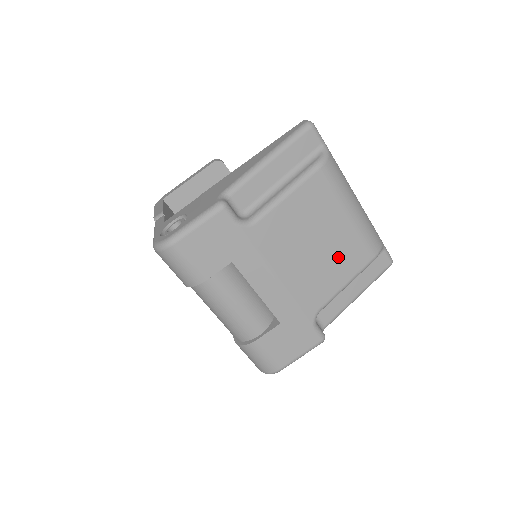
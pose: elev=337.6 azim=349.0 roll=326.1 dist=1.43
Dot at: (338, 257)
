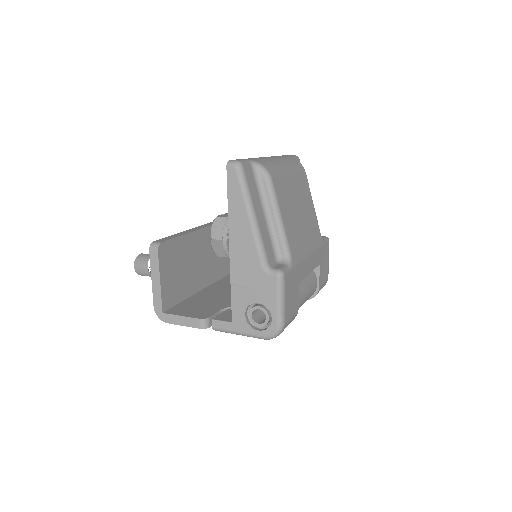
Dot at: (304, 200)
